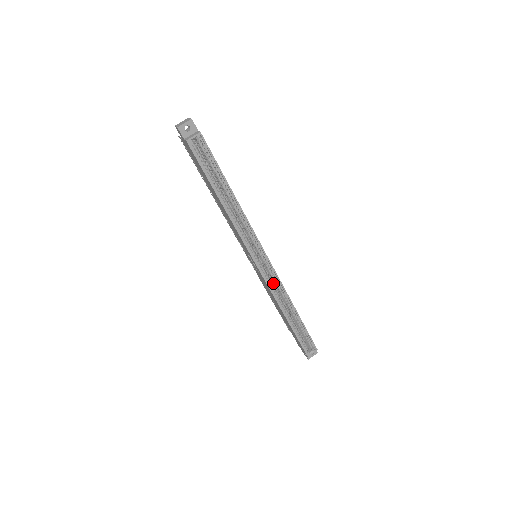
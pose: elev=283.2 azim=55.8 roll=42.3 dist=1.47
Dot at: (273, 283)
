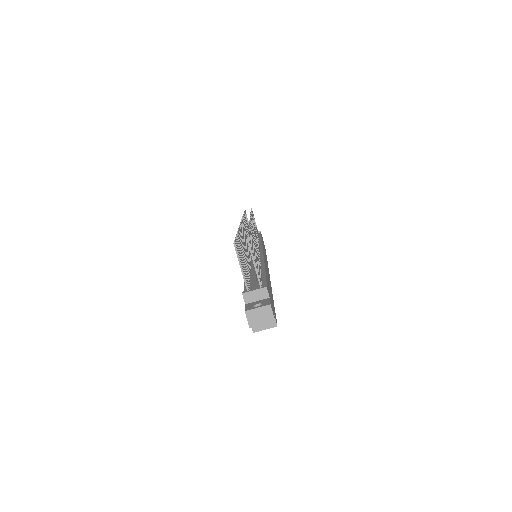
Dot at: occluded
